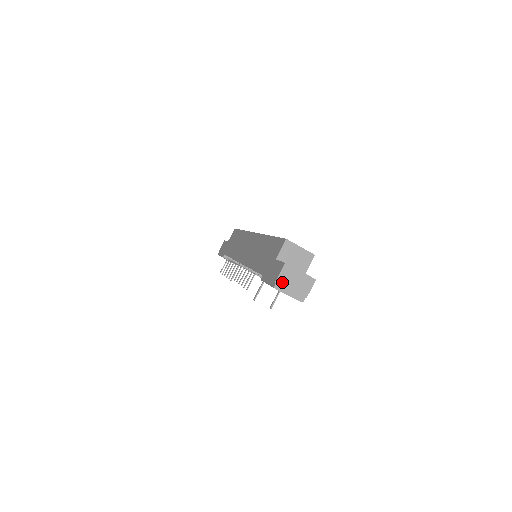
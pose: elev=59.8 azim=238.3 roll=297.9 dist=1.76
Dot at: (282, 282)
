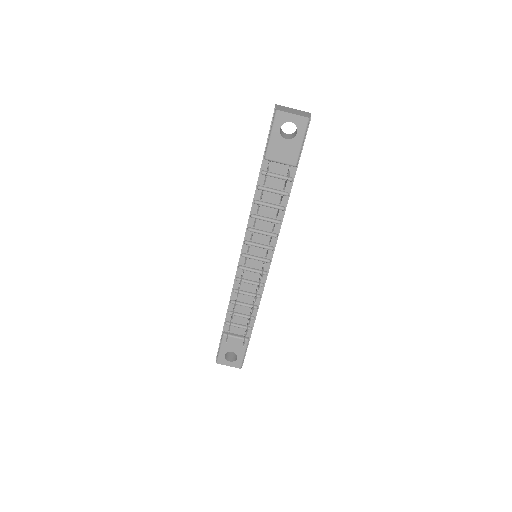
Dot at: (281, 109)
